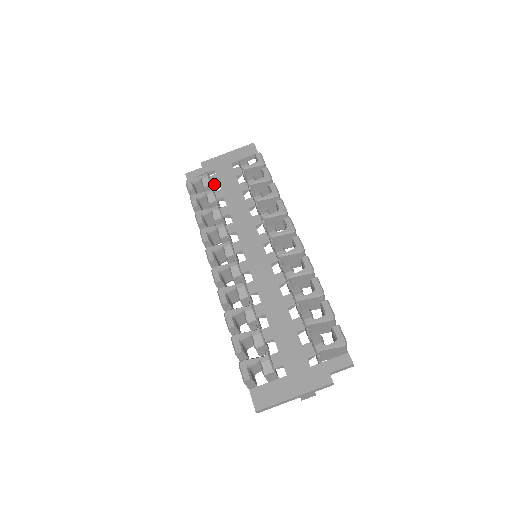
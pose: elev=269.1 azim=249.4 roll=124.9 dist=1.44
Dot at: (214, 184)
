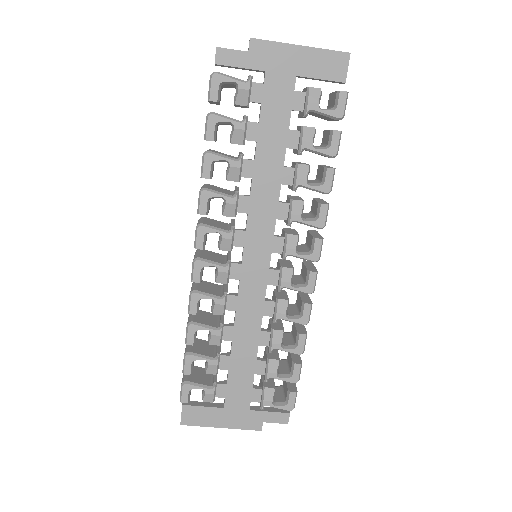
Dot at: (253, 101)
